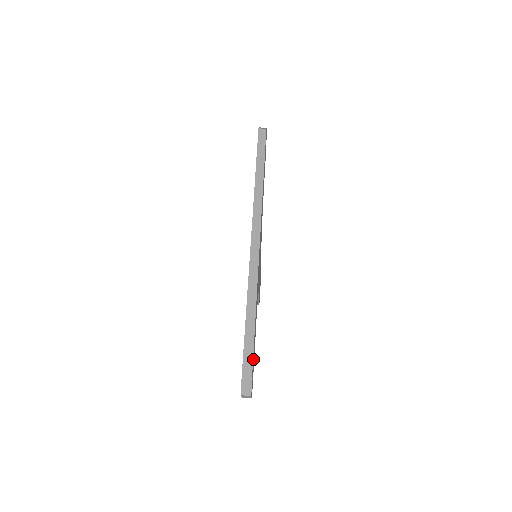
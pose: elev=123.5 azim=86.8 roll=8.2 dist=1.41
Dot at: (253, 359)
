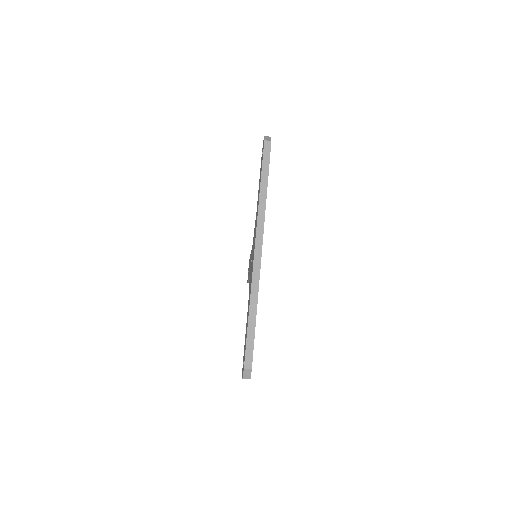
Dot at: occluded
